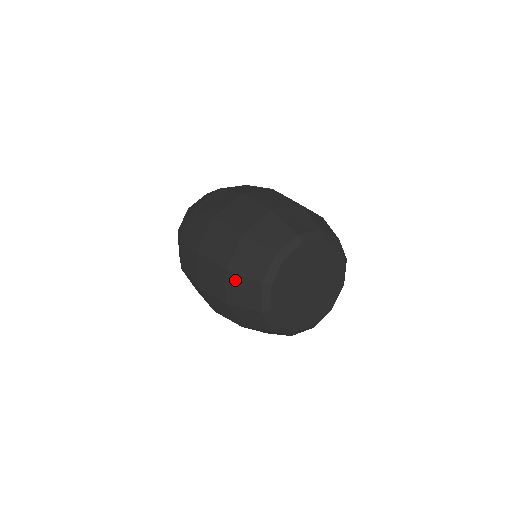
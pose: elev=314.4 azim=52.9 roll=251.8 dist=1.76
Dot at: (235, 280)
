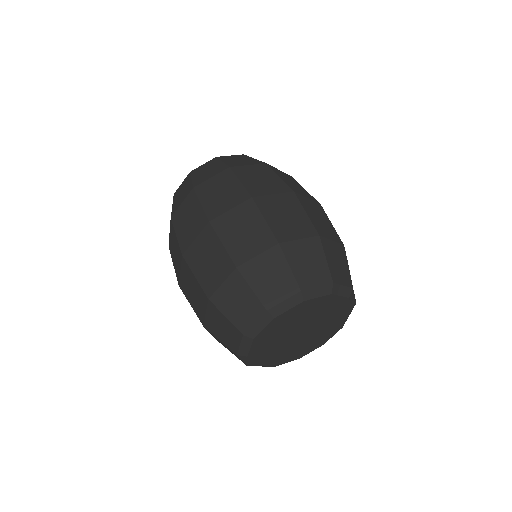
Dot at: (216, 314)
